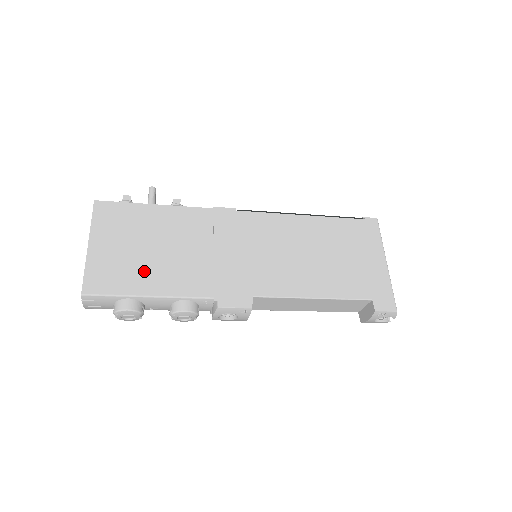
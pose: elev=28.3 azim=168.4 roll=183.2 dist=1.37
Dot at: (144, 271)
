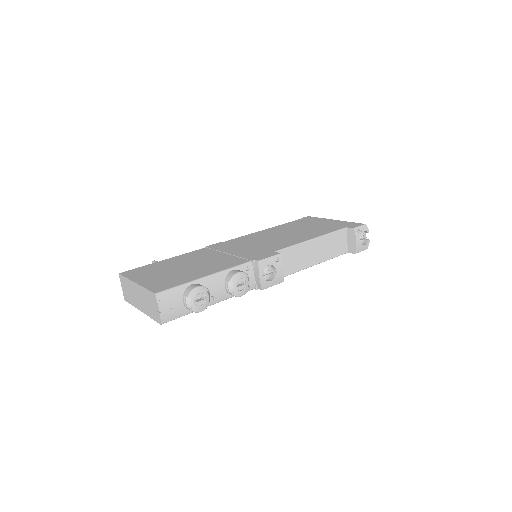
Dot at: (189, 273)
